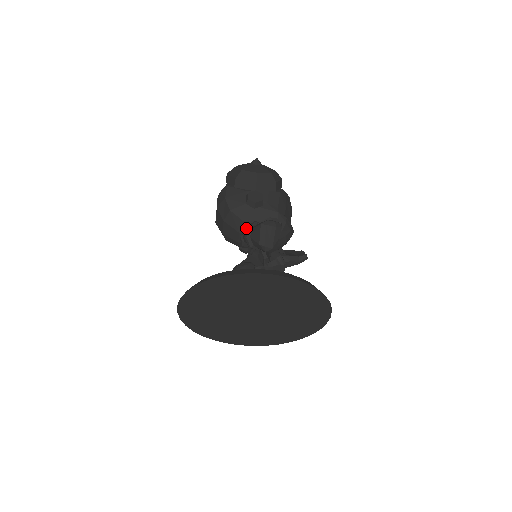
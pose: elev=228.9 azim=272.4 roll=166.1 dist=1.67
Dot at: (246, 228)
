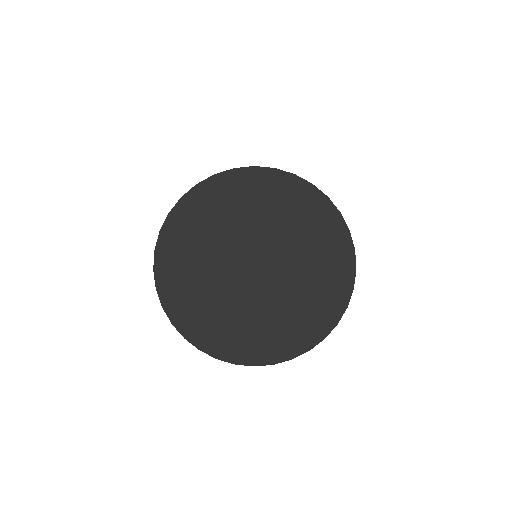
Dot at: occluded
